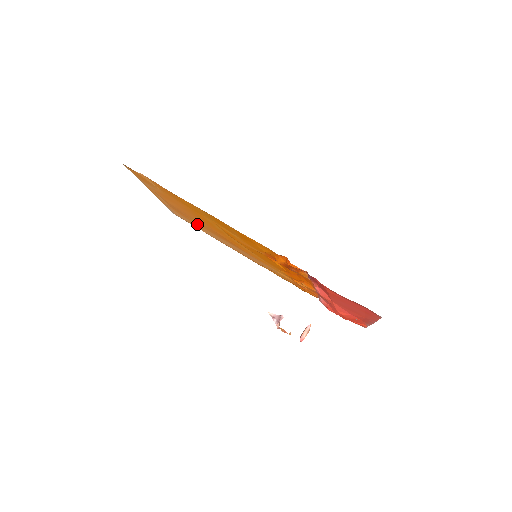
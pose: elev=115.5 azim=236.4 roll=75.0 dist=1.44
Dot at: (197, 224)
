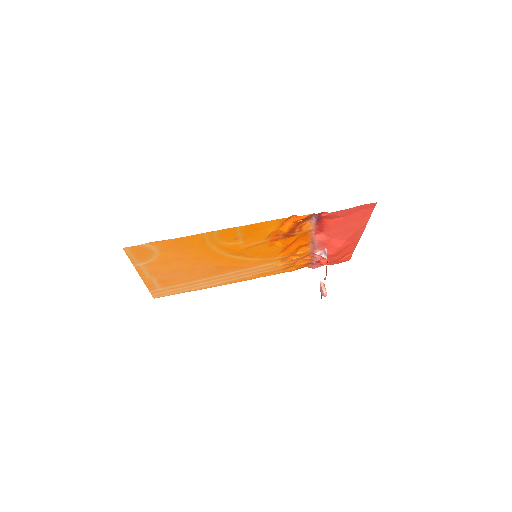
Dot at: (186, 281)
